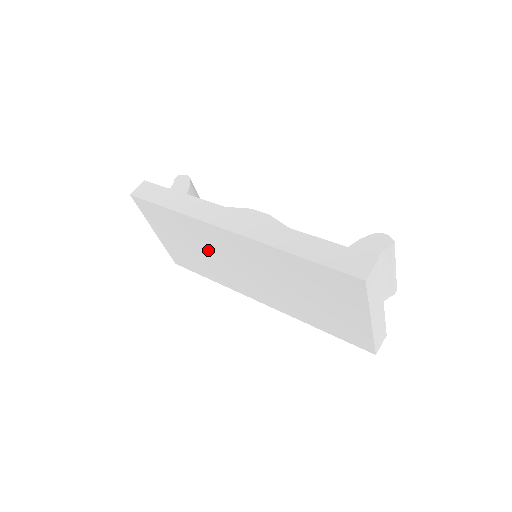
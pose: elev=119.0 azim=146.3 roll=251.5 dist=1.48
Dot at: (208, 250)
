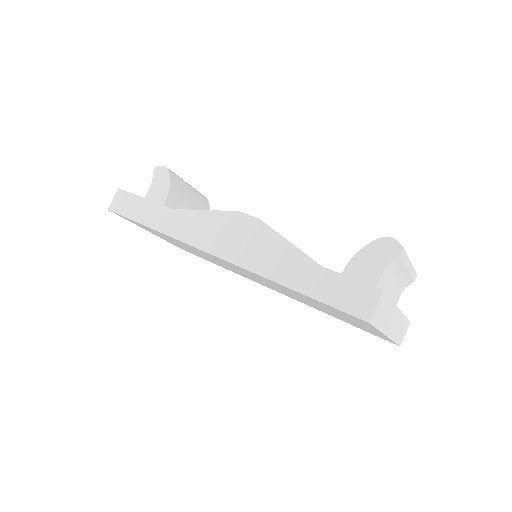
Dot at: (204, 255)
